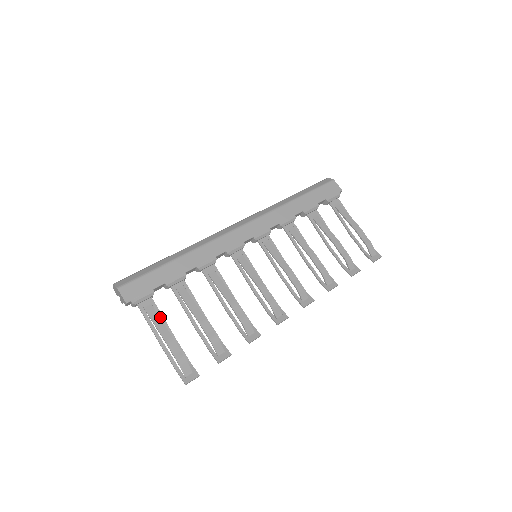
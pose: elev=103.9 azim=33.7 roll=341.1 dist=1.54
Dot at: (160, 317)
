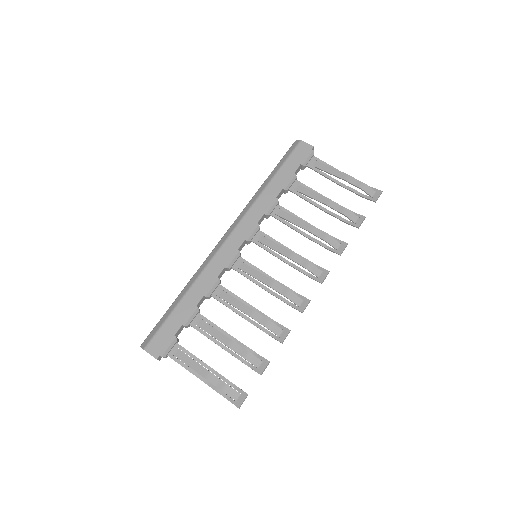
Dot at: (192, 357)
